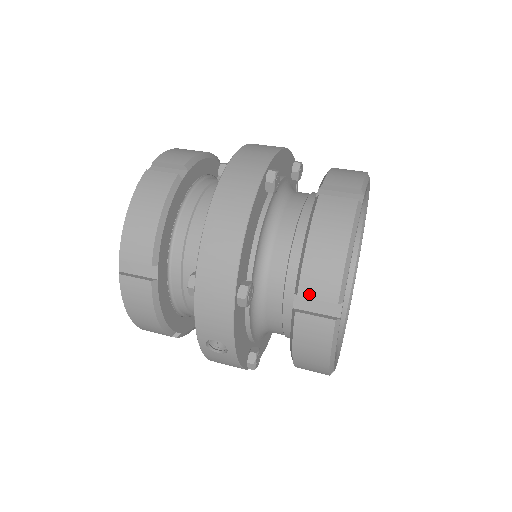
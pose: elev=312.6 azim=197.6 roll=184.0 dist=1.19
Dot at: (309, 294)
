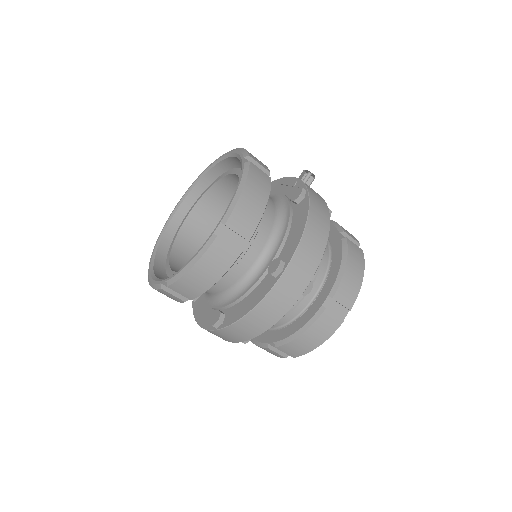
Dot at: (282, 350)
